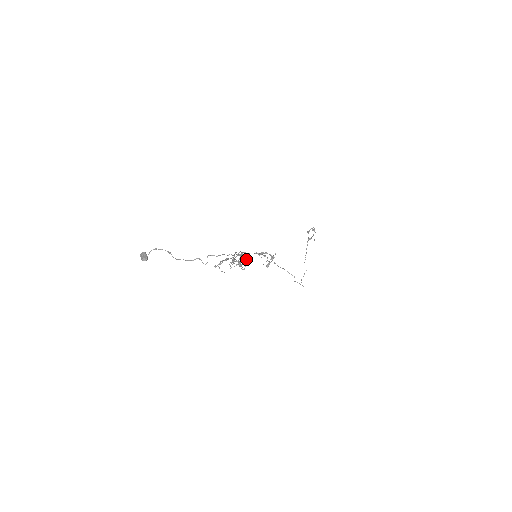
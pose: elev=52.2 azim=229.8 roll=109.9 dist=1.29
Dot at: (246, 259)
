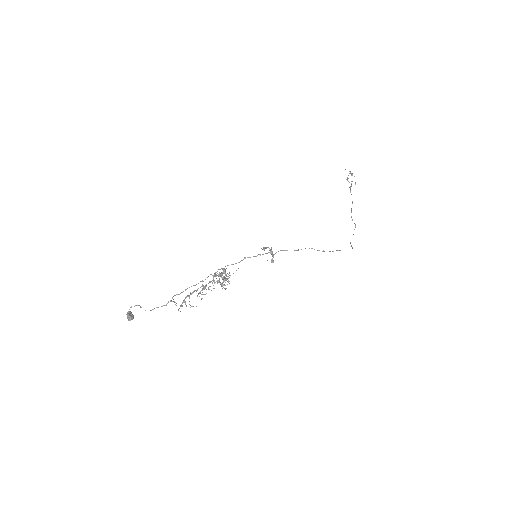
Dot at: (226, 275)
